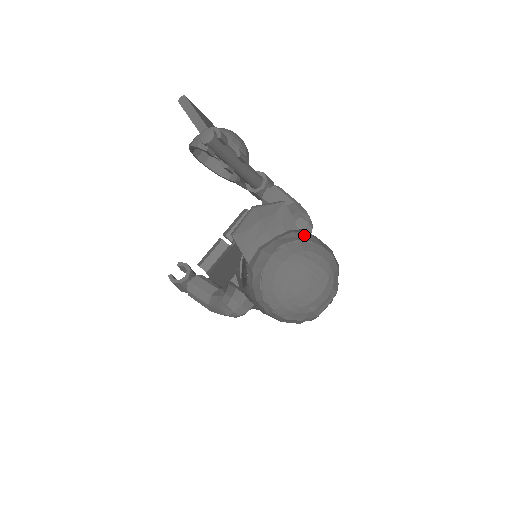
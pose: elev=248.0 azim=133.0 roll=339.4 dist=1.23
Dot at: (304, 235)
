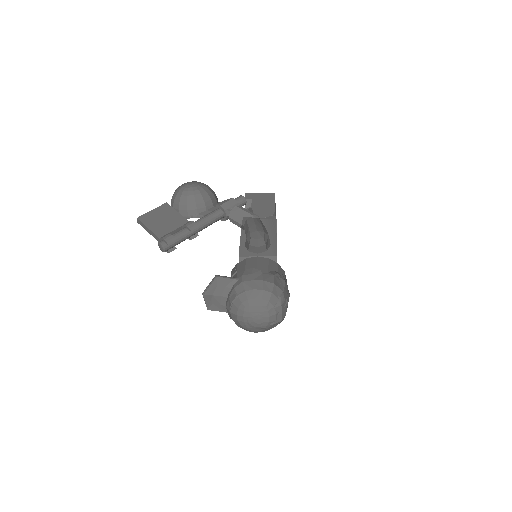
Dot at: (240, 287)
